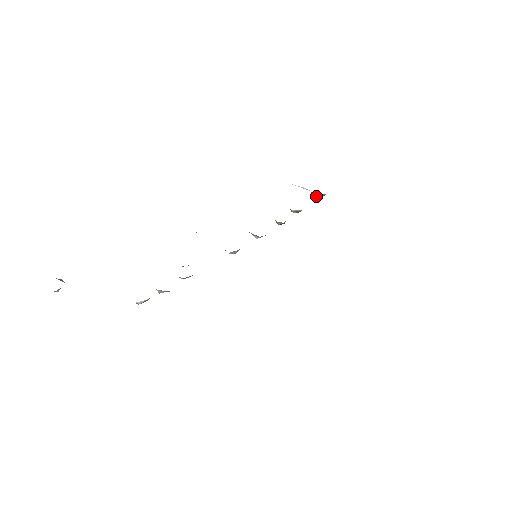
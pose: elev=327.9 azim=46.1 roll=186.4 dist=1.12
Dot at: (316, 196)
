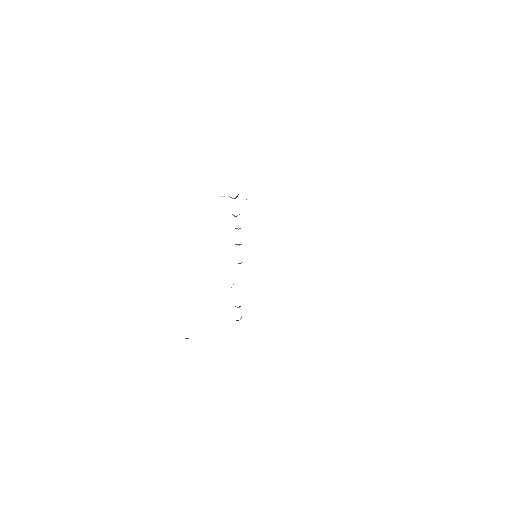
Dot at: (235, 198)
